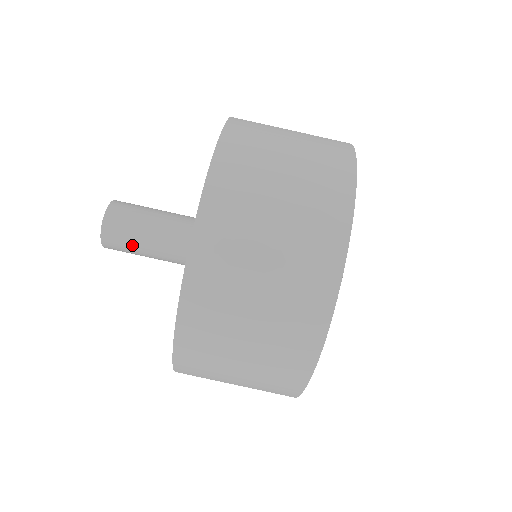
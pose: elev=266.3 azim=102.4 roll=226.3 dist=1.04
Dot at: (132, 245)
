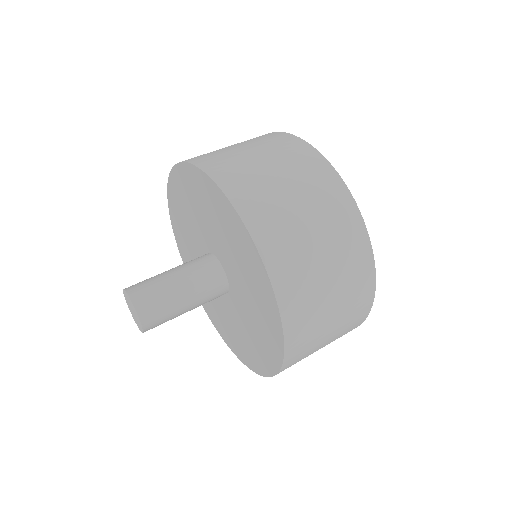
Dot at: (169, 307)
